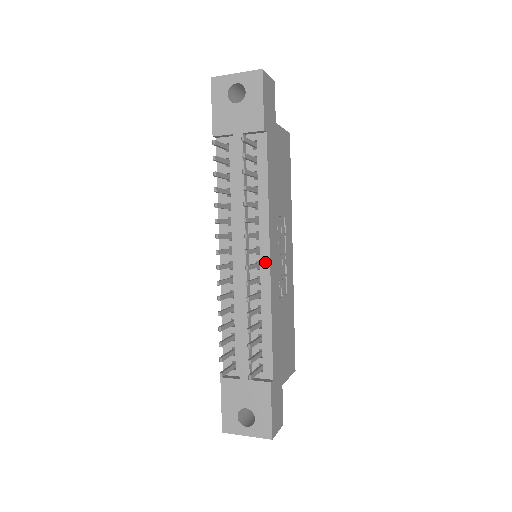
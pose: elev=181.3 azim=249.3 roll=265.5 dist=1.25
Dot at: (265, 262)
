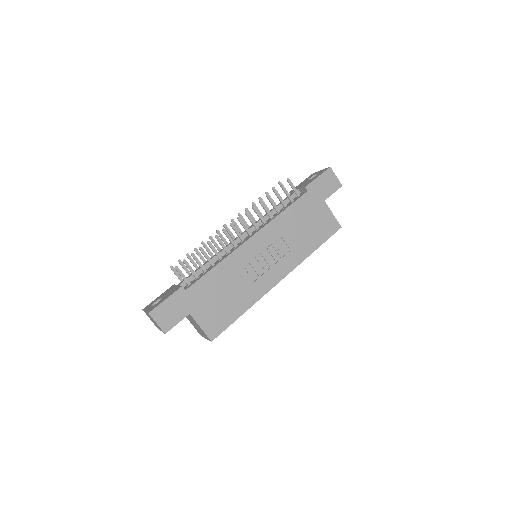
Dot at: (247, 239)
